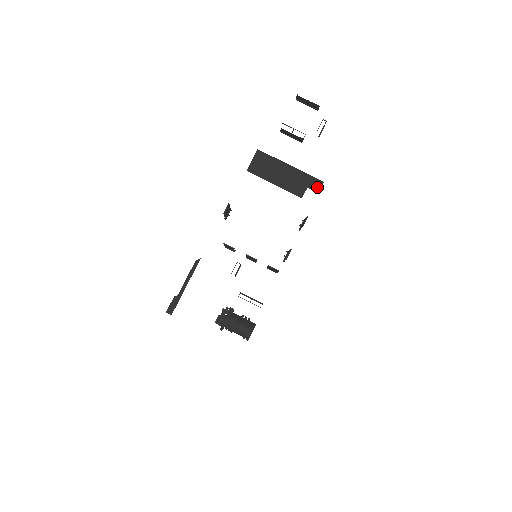
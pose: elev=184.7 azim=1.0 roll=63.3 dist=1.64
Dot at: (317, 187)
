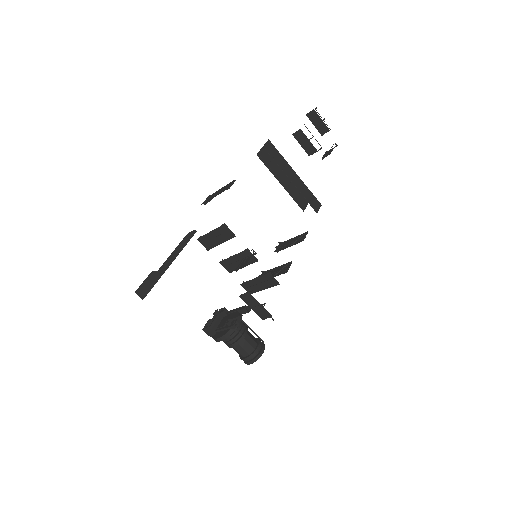
Dot at: (316, 207)
